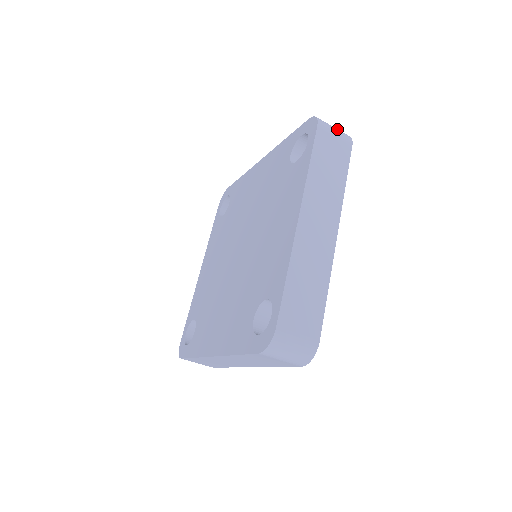
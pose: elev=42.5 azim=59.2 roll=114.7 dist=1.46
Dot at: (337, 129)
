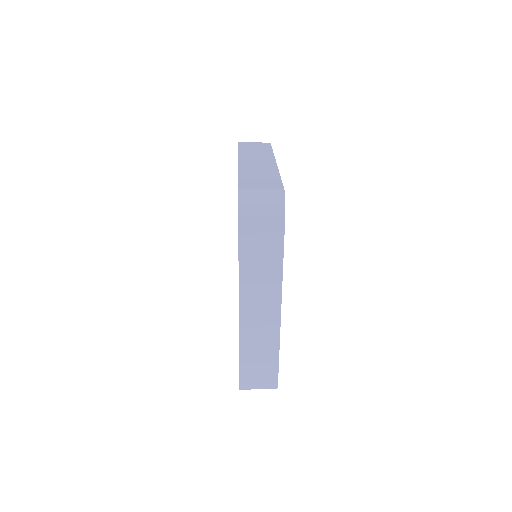
Dot at: (266, 202)
